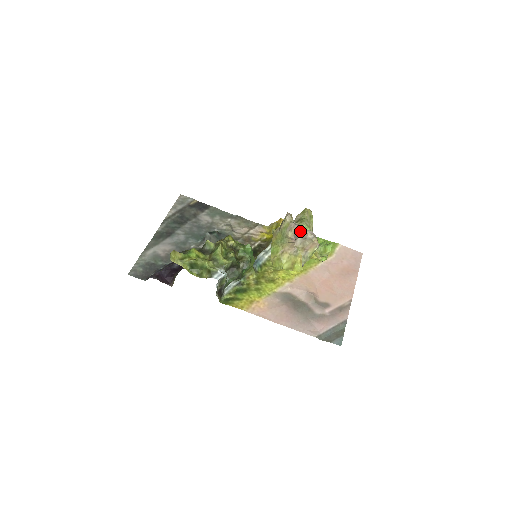
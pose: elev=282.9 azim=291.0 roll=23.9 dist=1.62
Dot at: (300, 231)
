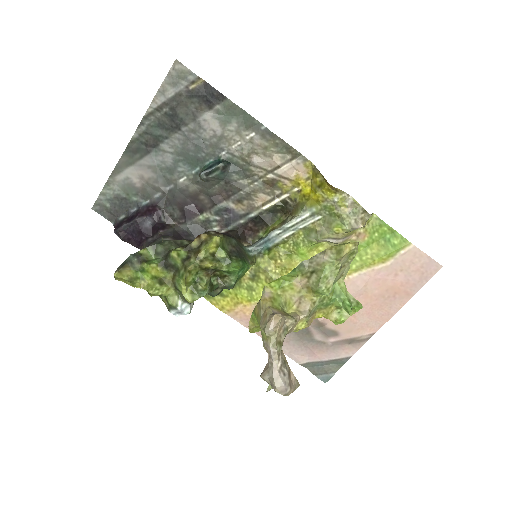
Dot at: (271, 372)
